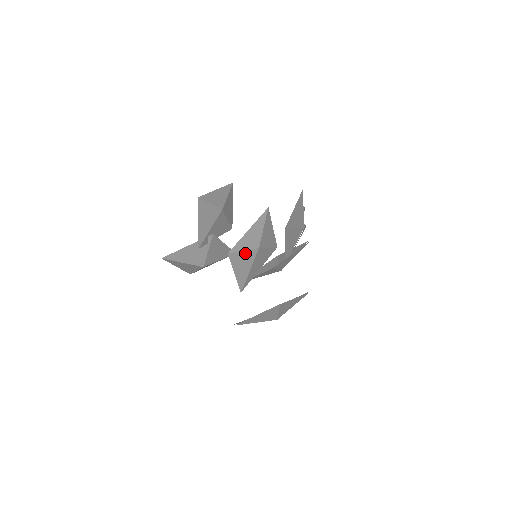
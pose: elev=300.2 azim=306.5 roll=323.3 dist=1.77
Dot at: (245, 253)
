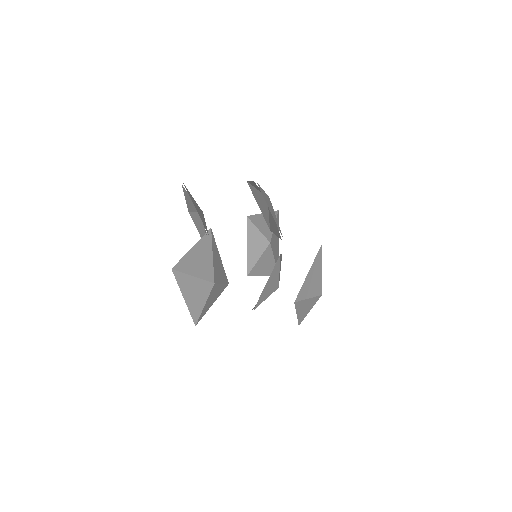
Dot at: (265, 194)
